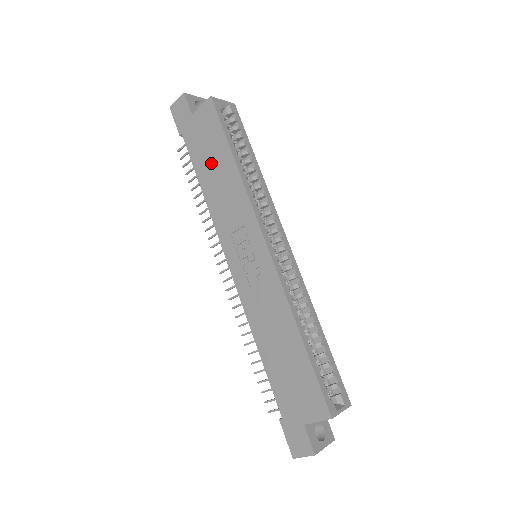
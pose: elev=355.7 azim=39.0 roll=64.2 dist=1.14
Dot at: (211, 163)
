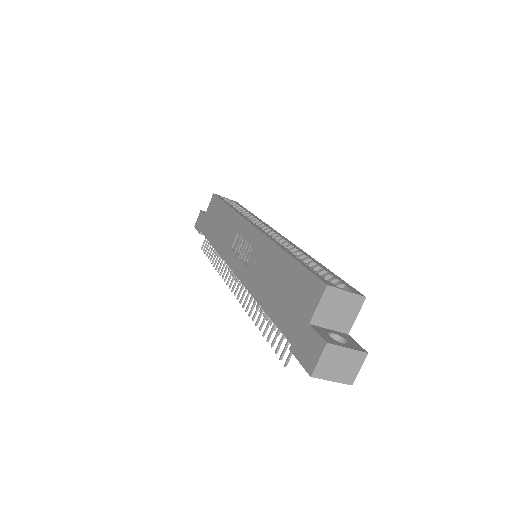
Dot at: (216, 224)
